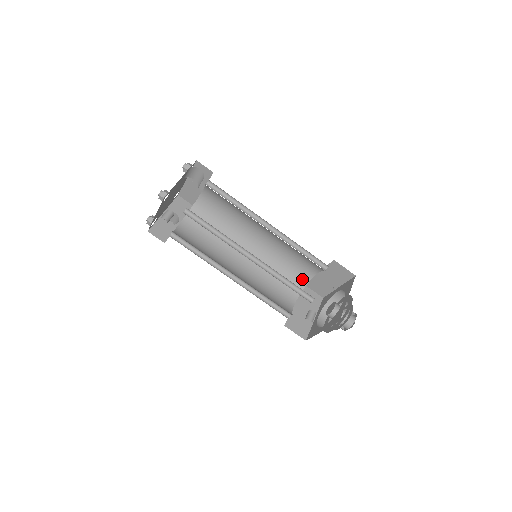
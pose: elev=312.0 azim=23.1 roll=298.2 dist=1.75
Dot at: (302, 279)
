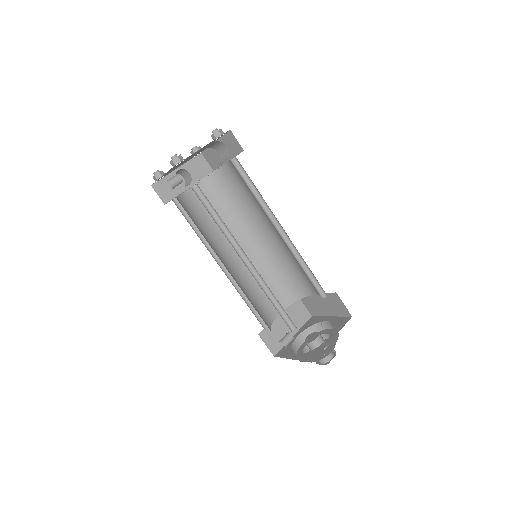
Dot at: (297, 292)
